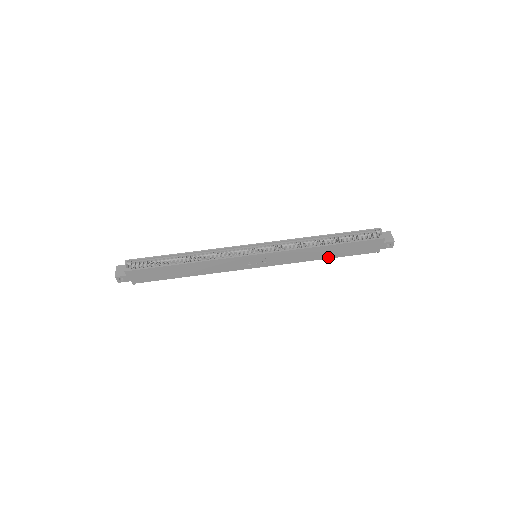
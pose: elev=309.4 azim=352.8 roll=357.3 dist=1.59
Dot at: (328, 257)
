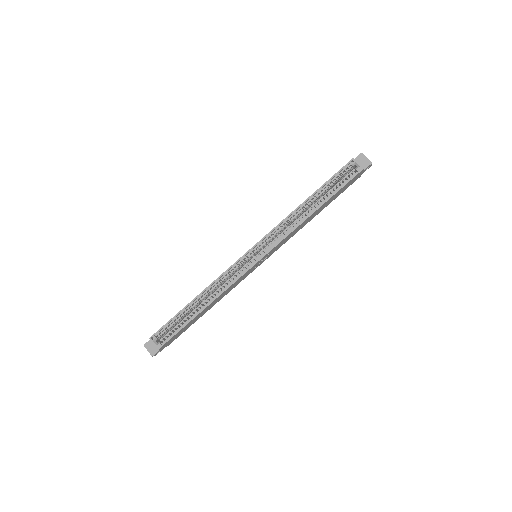
Dot at: (318, 213)
